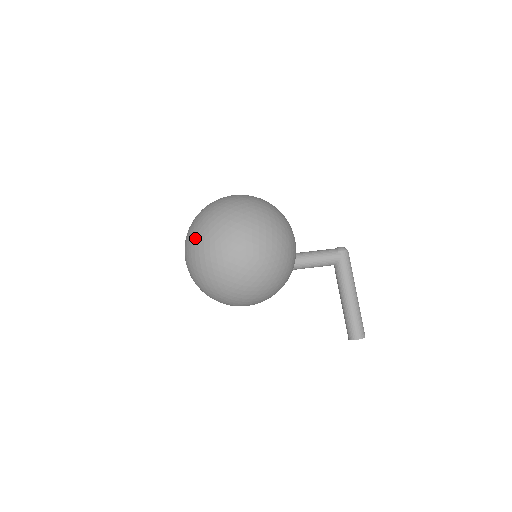
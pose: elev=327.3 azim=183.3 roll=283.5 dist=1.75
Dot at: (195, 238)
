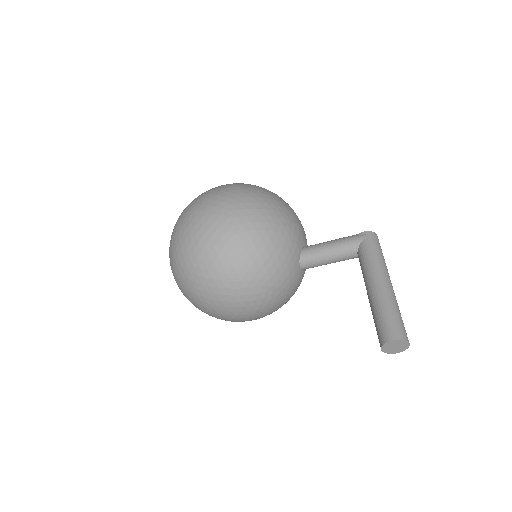
Dot at: occluded
